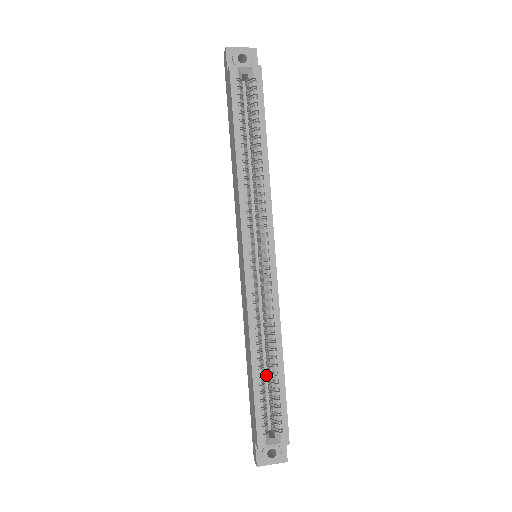
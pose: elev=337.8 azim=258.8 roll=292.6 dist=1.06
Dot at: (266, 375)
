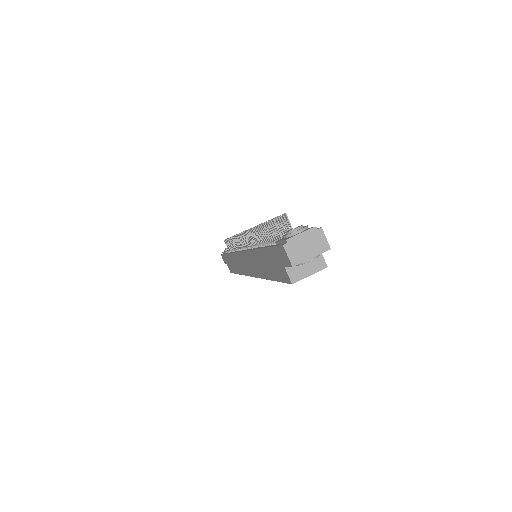
Dot at: occluded
